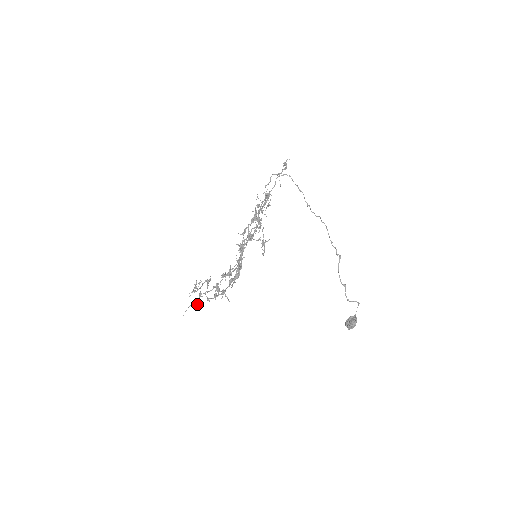
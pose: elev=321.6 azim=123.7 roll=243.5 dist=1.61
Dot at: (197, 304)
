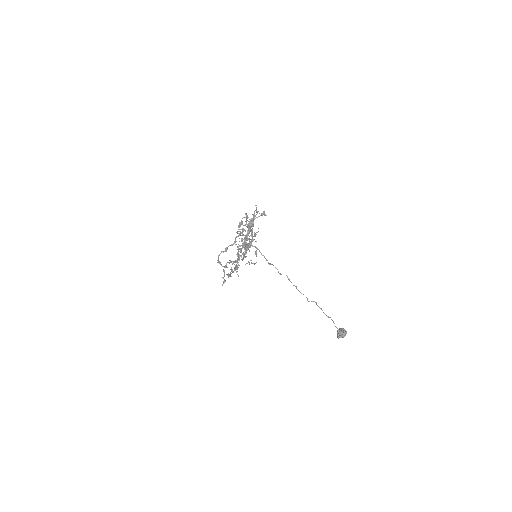
Dot at: occluded
